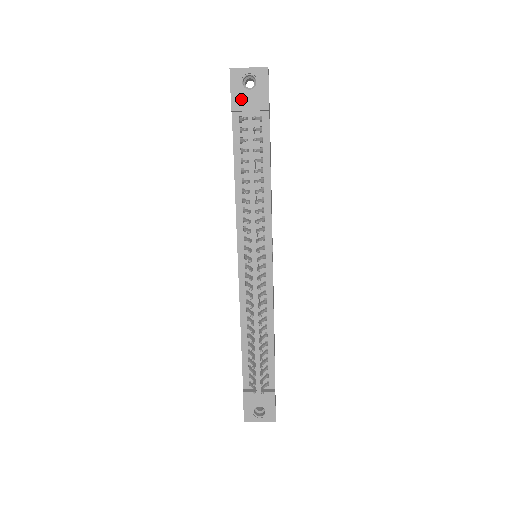
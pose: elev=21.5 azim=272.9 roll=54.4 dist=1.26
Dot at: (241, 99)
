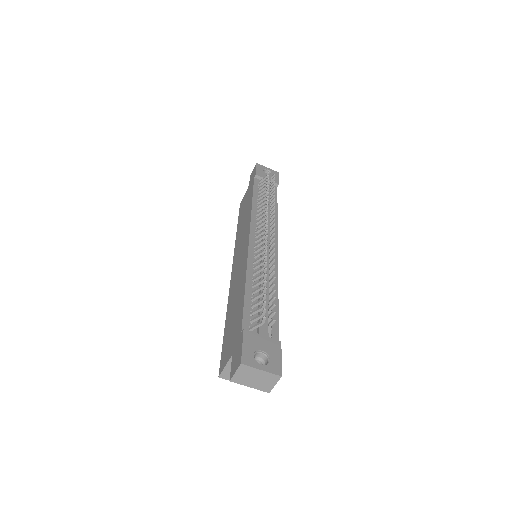
Dot at: (262, 174)
